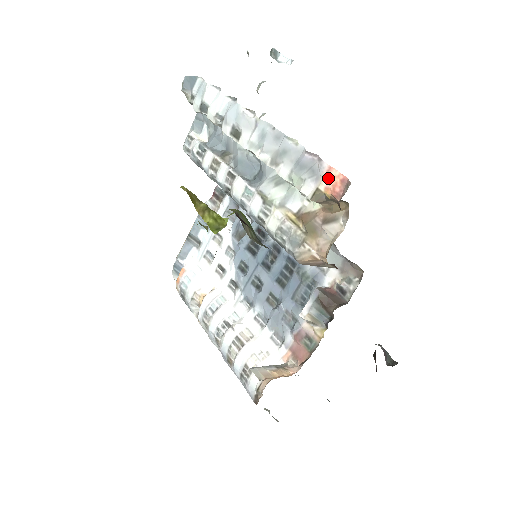
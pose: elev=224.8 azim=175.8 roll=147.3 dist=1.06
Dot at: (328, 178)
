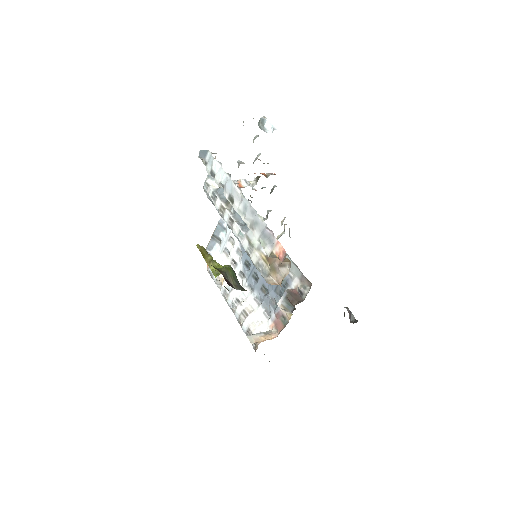
Dot at: (277, 247)
